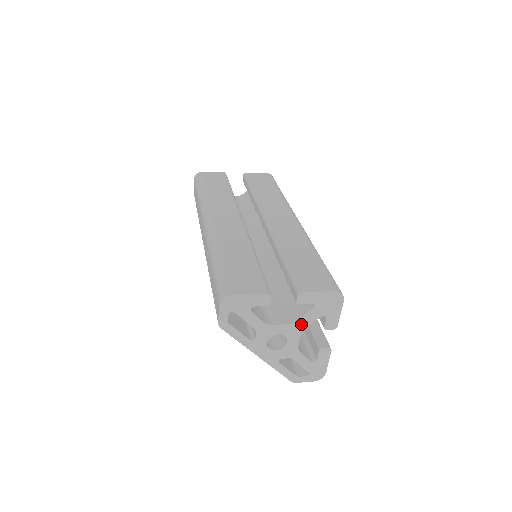
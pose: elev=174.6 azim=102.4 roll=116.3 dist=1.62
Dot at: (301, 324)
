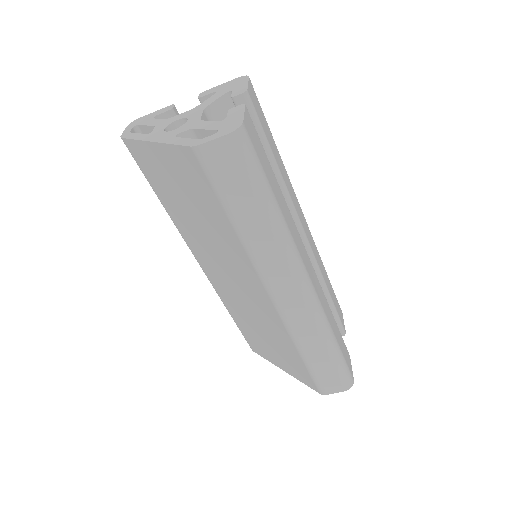
Dot at: (204, 105)
